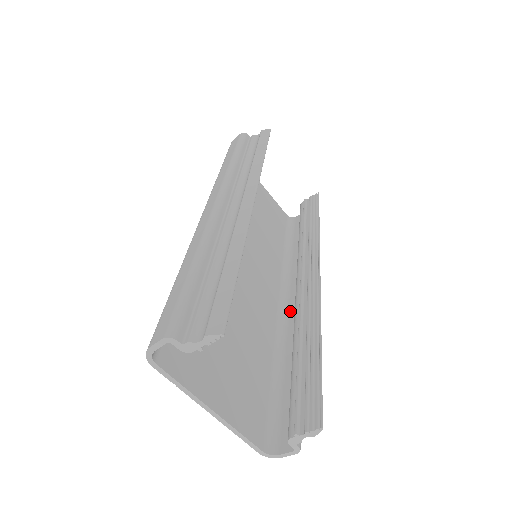
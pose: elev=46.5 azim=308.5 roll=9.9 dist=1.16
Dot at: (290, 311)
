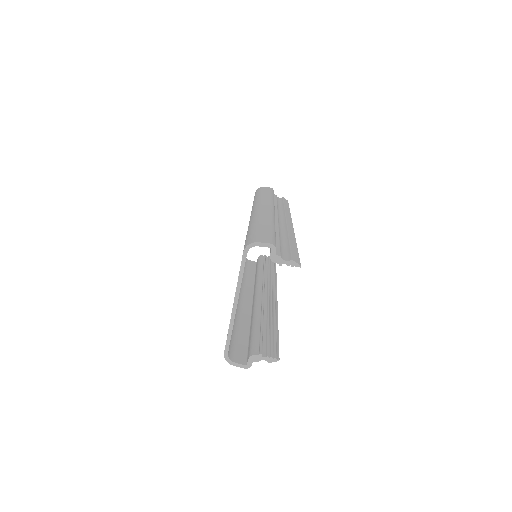
Dot at: (244, 303)
